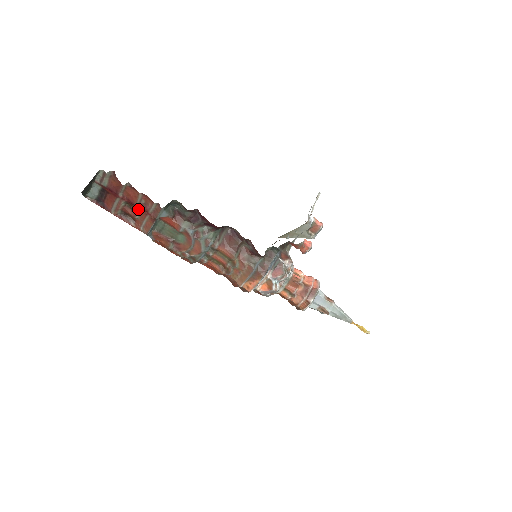
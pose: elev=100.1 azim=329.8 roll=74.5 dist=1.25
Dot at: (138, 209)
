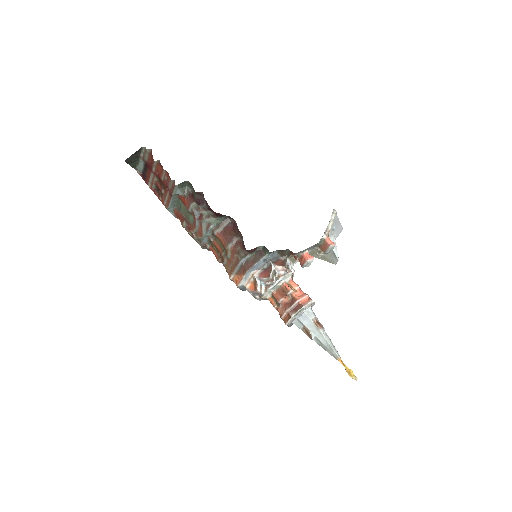
Dot at: (164, 185)
